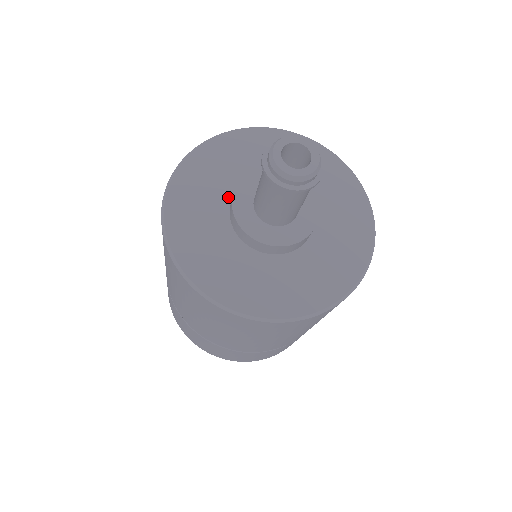
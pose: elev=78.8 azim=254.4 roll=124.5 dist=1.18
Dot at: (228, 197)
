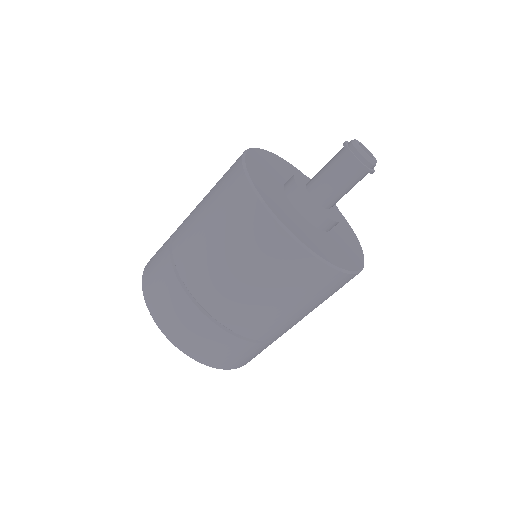
Dot at: (287, 180)
